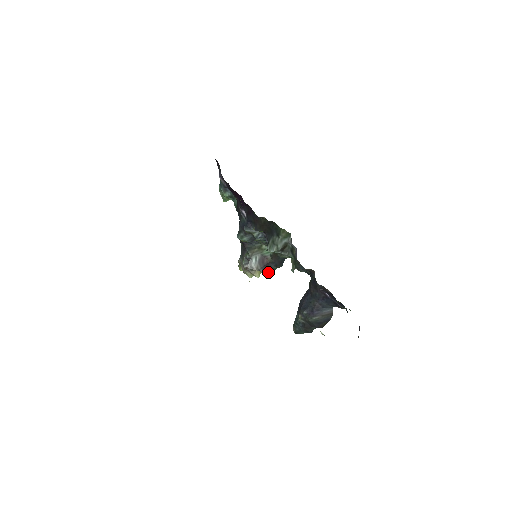
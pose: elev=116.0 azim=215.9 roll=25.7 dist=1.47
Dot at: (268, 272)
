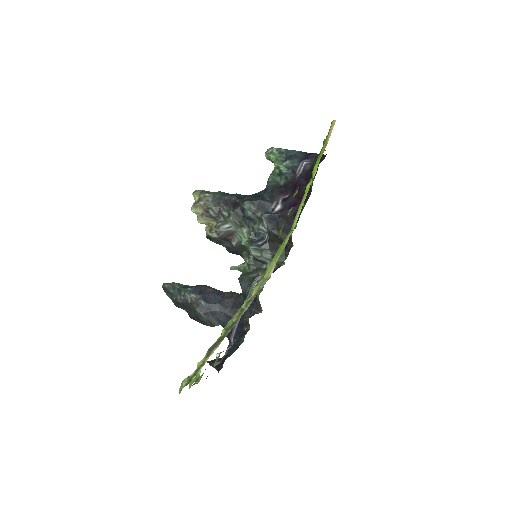
Dot at: (215, 237)
